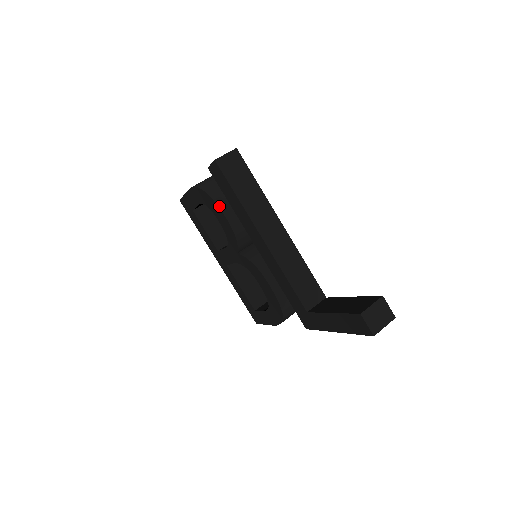
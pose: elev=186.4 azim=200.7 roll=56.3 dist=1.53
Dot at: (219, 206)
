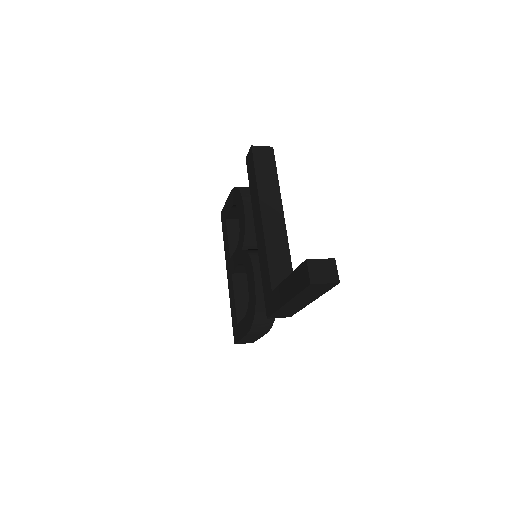
Dot at: (243, 199)
